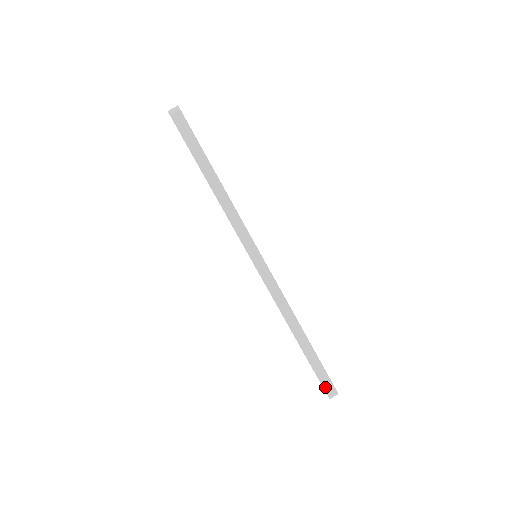
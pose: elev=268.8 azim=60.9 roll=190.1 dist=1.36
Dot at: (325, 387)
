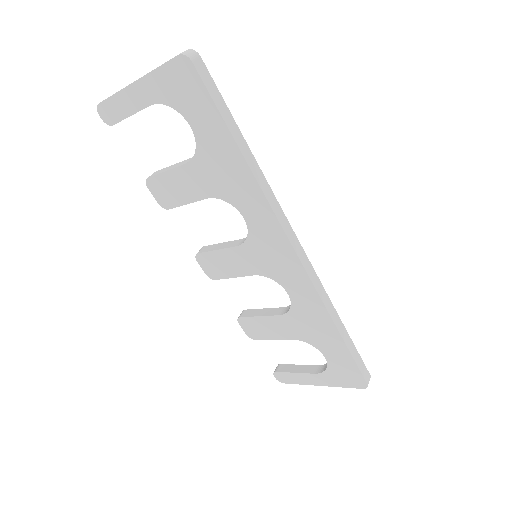
Dot at: (364, 375)
